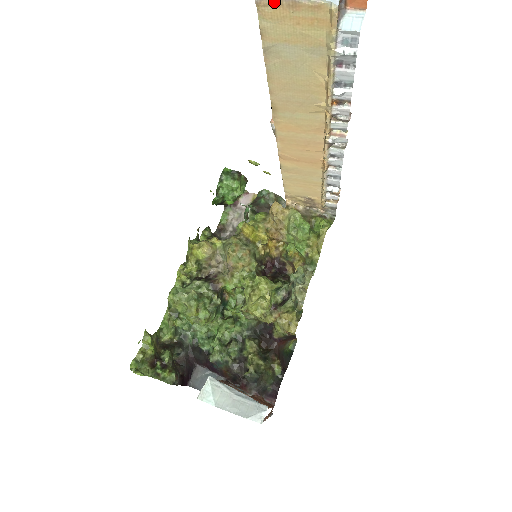
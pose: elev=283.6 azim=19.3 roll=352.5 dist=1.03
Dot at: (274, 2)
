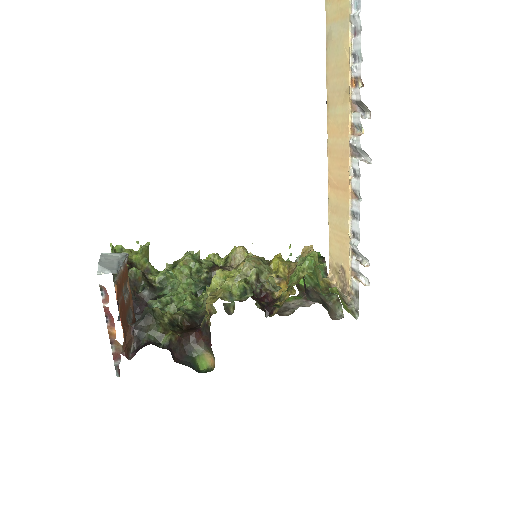
Dot at: out of frame
